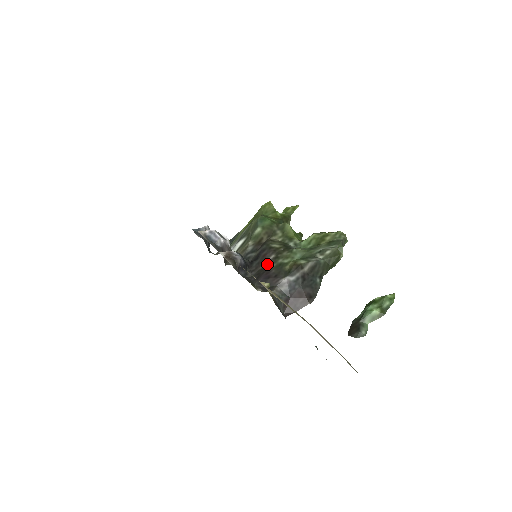
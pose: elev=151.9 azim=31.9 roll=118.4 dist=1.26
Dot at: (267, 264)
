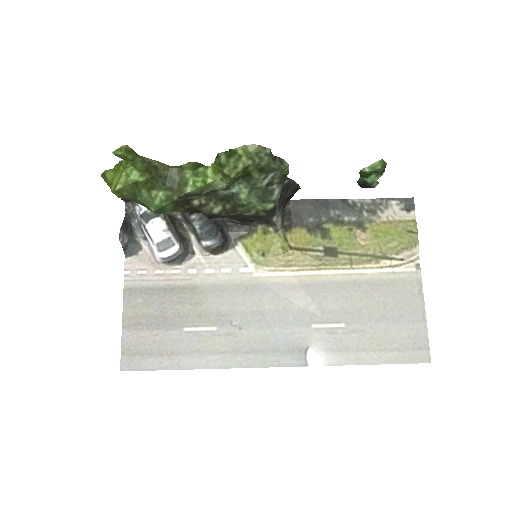
Dot at: occluded
